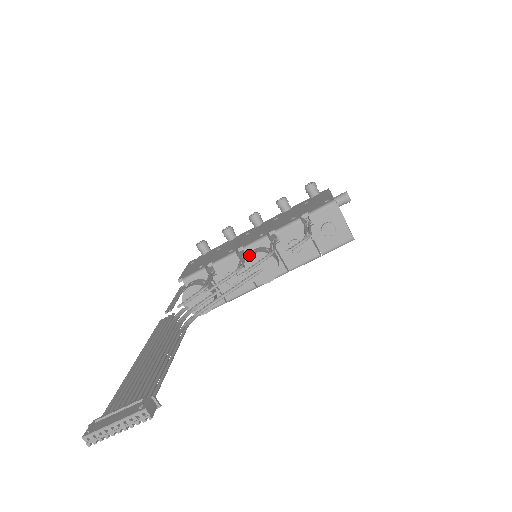
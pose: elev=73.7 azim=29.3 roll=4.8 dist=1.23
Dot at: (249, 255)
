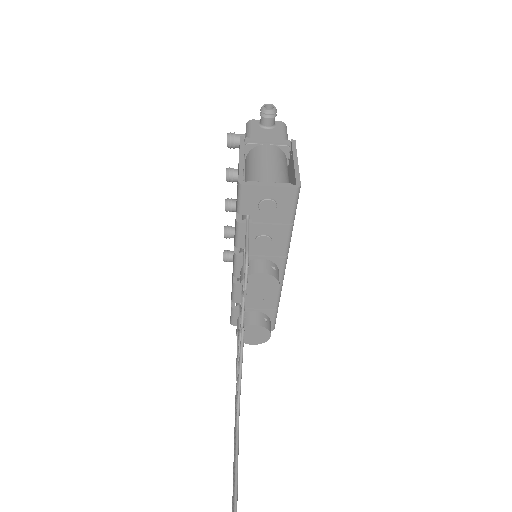
Dot at: (240, 285)
